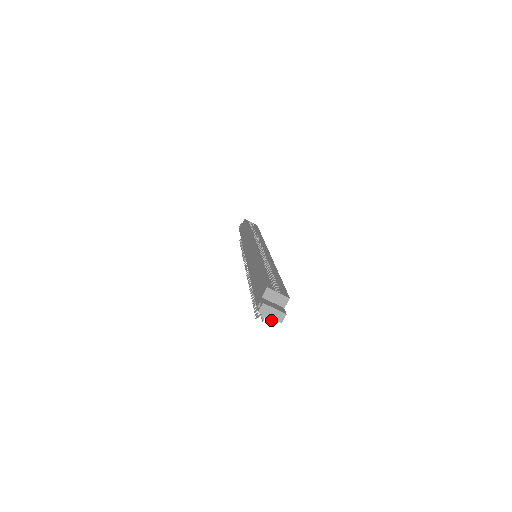
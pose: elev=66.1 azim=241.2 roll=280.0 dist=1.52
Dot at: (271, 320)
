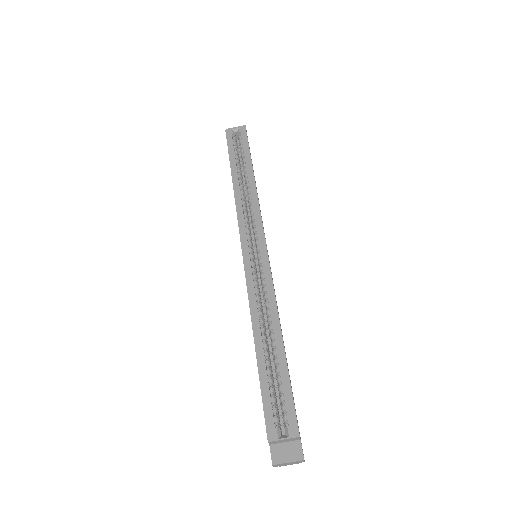
Dot at: (292, 464)
